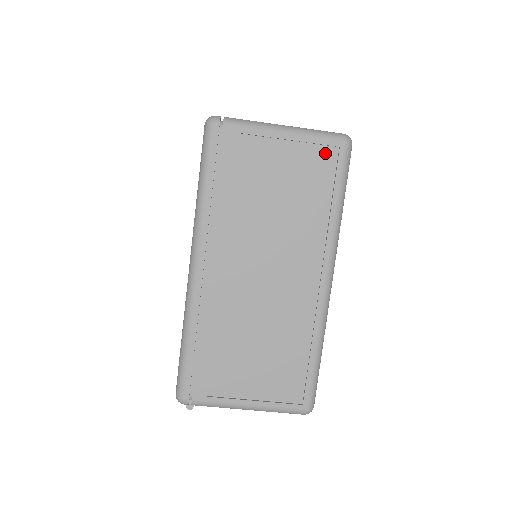
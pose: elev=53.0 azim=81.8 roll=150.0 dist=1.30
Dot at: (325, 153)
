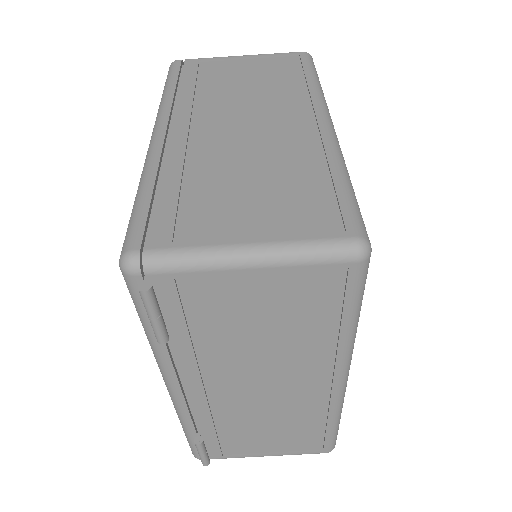
Dot at: (287, 59)
